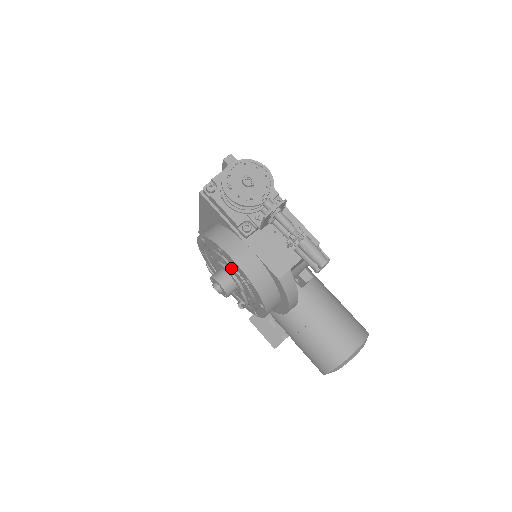
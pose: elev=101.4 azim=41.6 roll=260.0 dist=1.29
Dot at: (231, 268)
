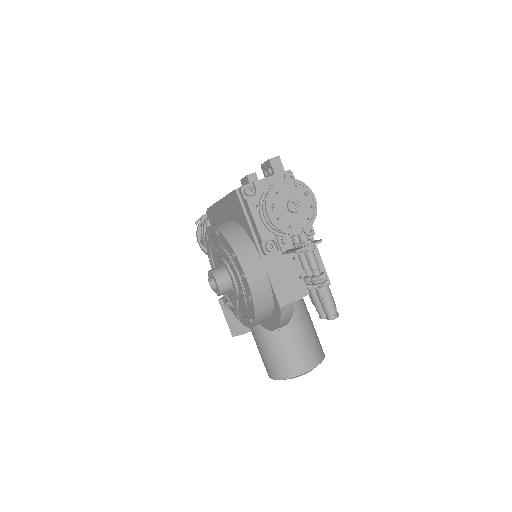
Dot at: (236, 275)
